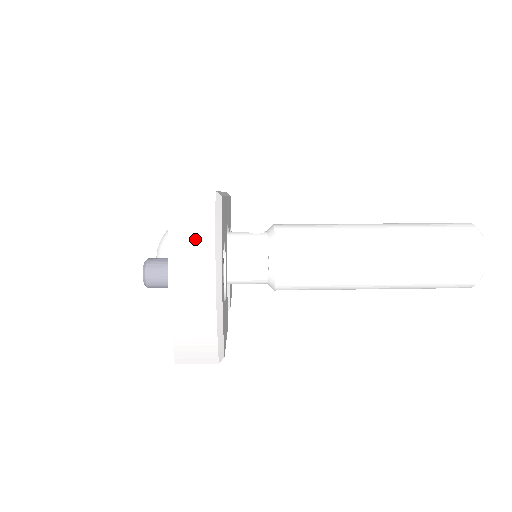
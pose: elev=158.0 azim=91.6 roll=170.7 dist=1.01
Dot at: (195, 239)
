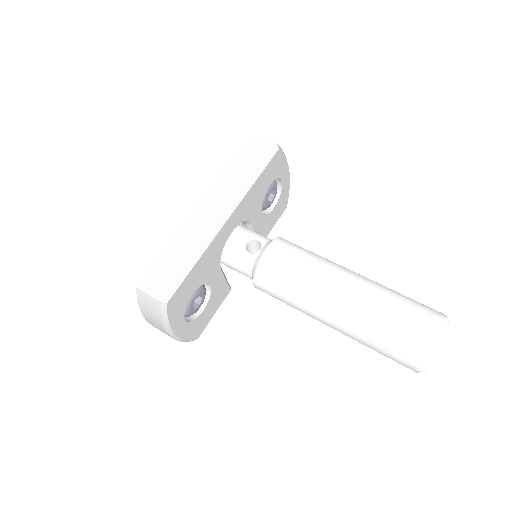
Dot at: (153, 318)
